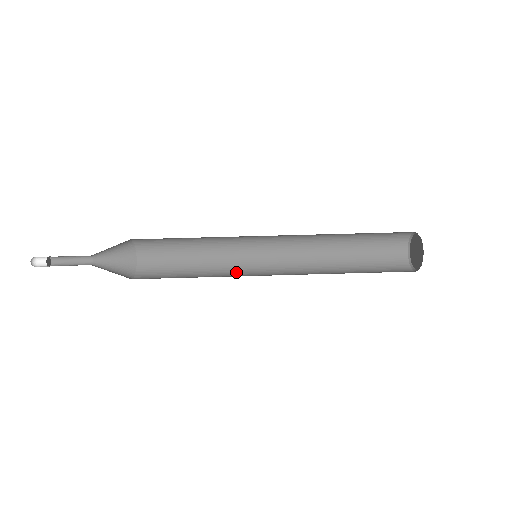
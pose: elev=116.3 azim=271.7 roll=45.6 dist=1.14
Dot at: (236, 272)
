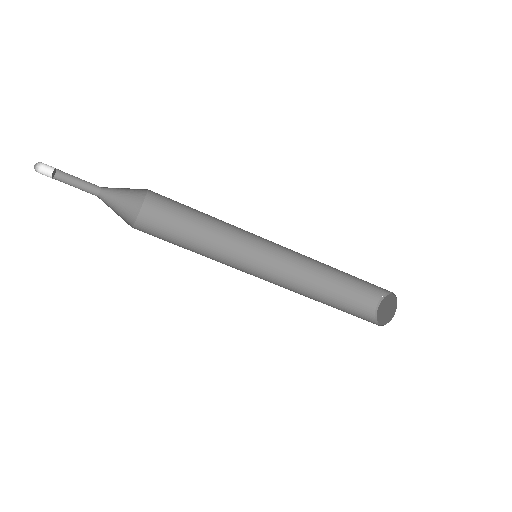
Dot at: (237, 241)
